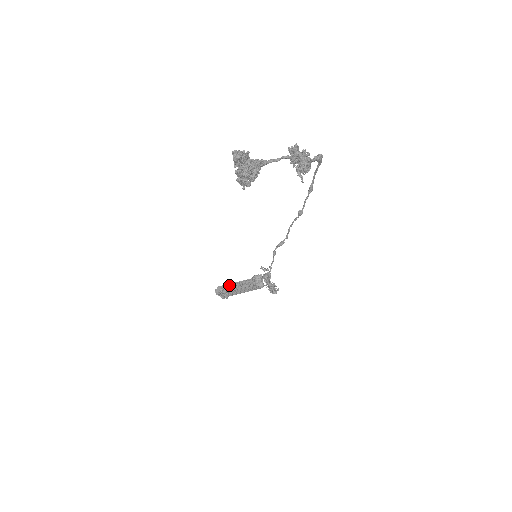
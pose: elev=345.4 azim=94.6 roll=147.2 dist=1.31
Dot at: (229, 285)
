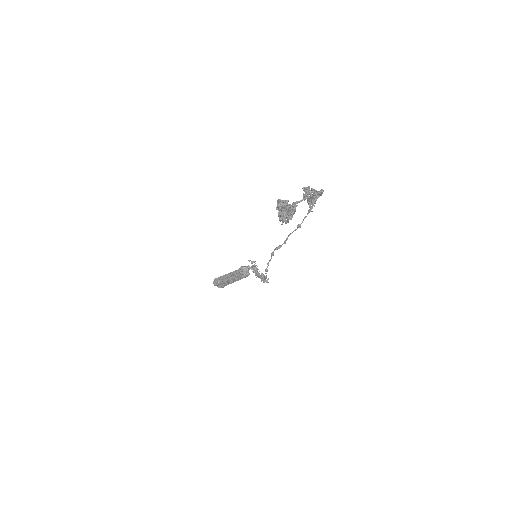
Dot at: (224, 277)
